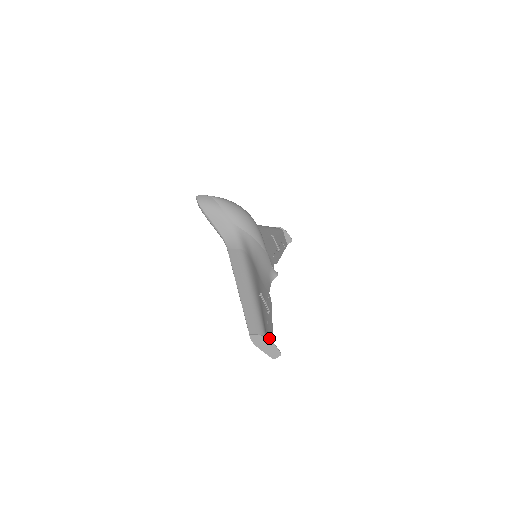
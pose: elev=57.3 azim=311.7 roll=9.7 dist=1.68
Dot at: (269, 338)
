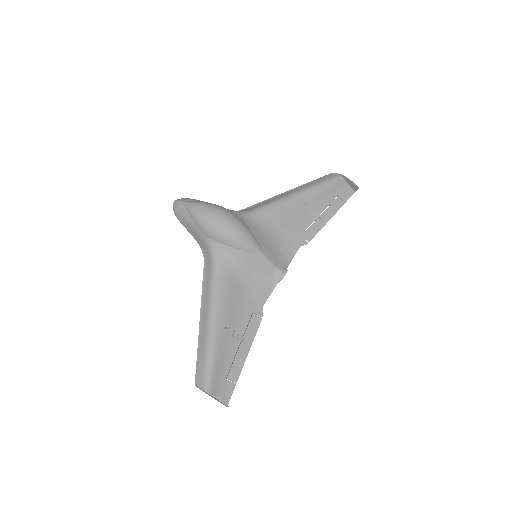
Dot at: (227, 381)
